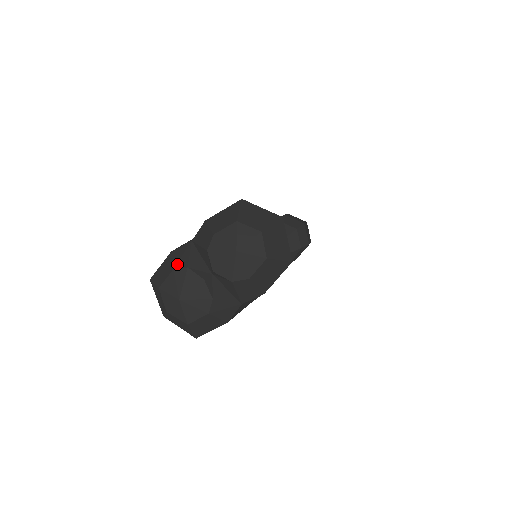
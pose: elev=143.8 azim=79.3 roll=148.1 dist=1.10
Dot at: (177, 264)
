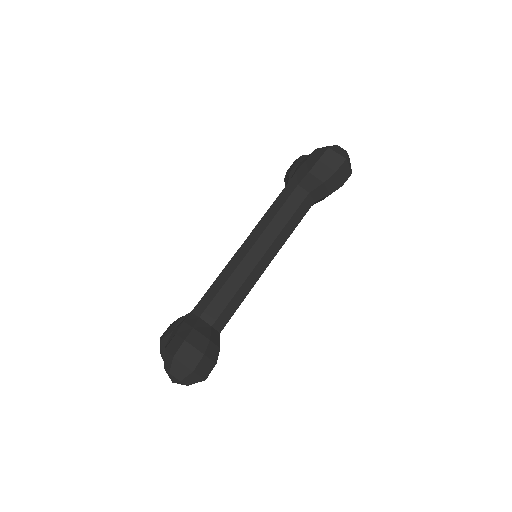
Dot at: (162, 354)
